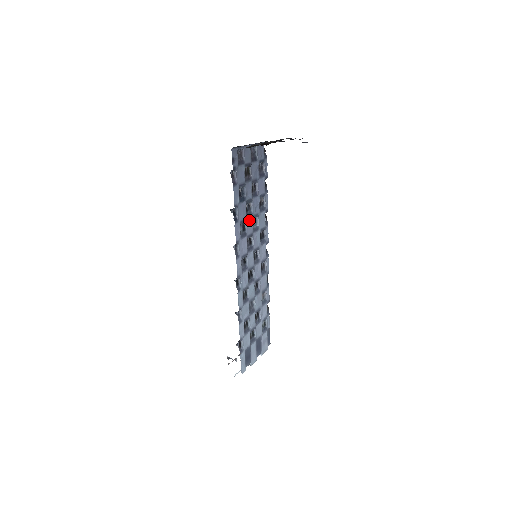
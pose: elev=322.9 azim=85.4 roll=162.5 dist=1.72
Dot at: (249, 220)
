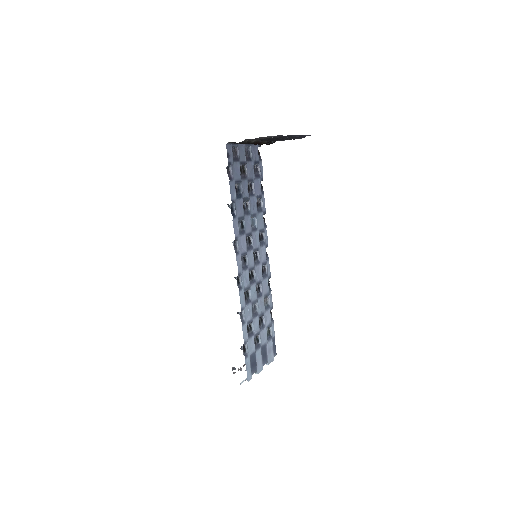
Dot at: (247, 218)
